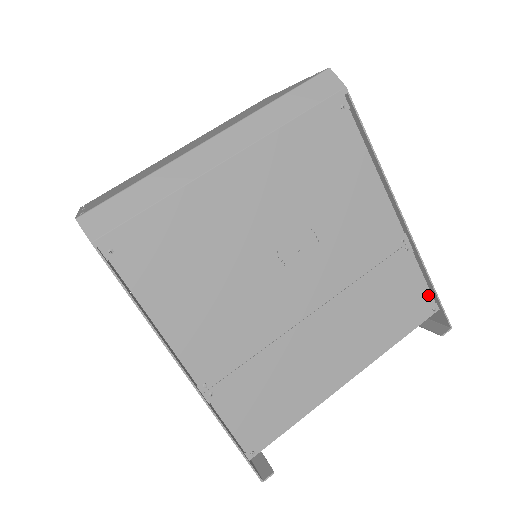
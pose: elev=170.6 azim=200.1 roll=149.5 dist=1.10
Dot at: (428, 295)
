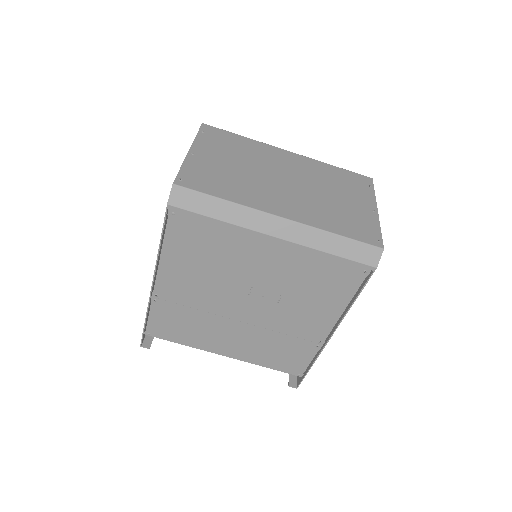
Dot at: (304, 368)
